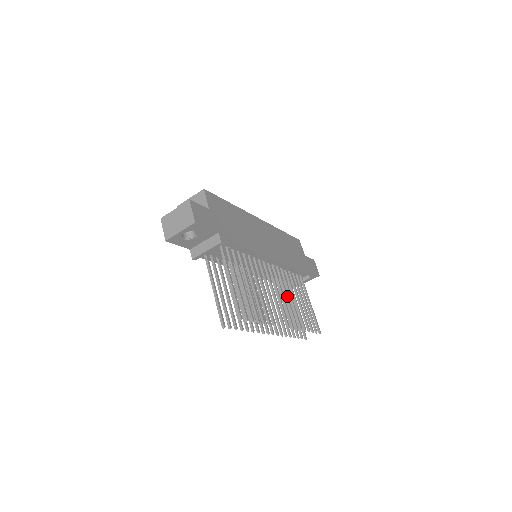
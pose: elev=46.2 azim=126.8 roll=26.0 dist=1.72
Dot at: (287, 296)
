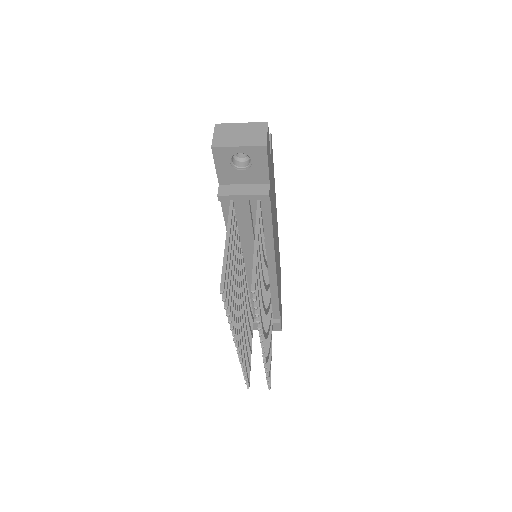
Dot at: occluded
